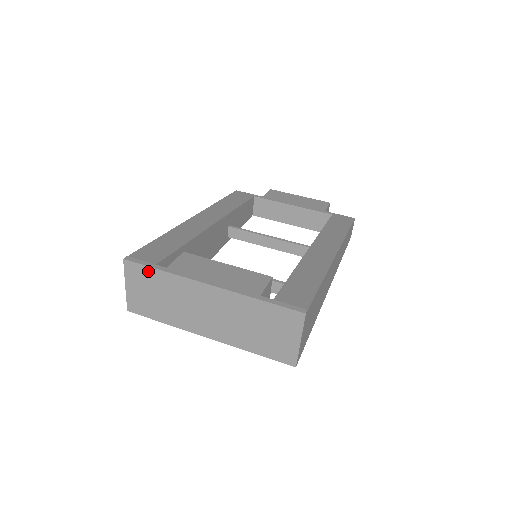
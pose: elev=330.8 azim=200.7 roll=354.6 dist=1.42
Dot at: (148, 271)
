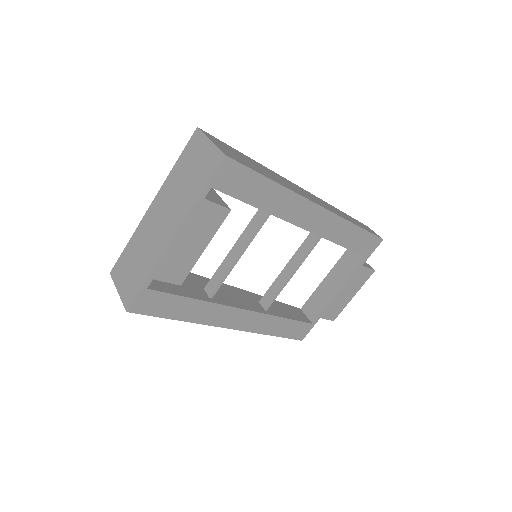
Dot at: (123, 256)
